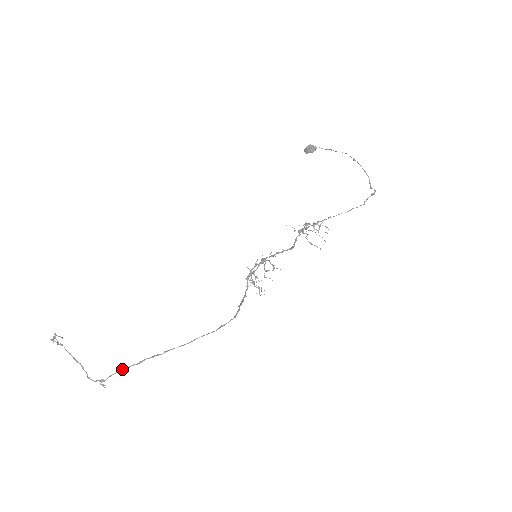
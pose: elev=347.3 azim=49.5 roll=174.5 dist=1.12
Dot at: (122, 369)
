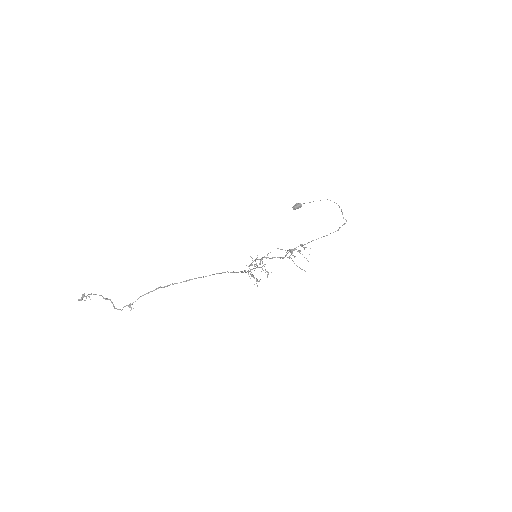
Dot at: (150, 291)
